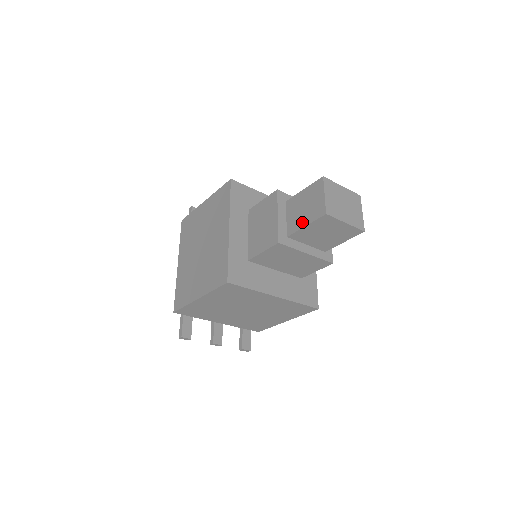
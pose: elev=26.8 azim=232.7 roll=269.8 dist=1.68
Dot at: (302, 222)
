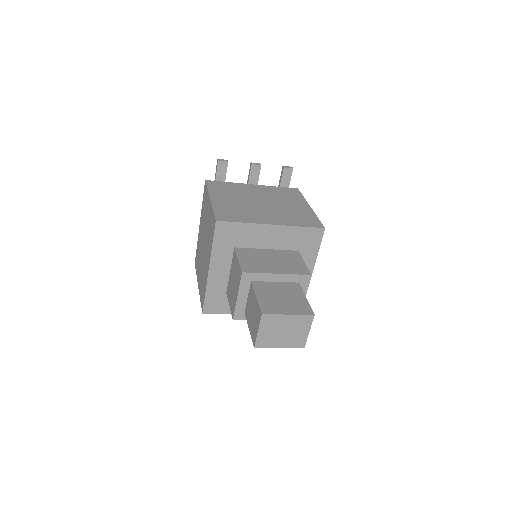
Dot at: (249, 322)
